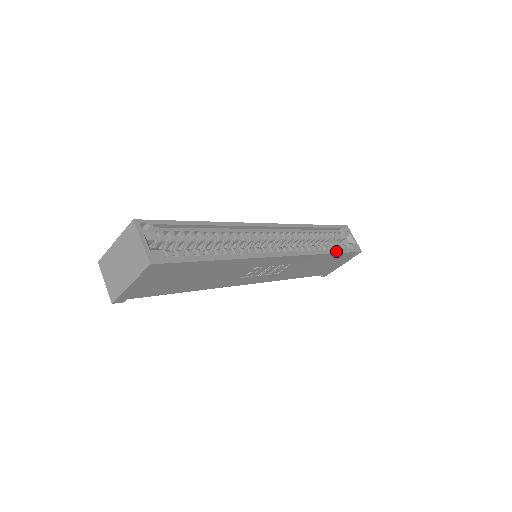
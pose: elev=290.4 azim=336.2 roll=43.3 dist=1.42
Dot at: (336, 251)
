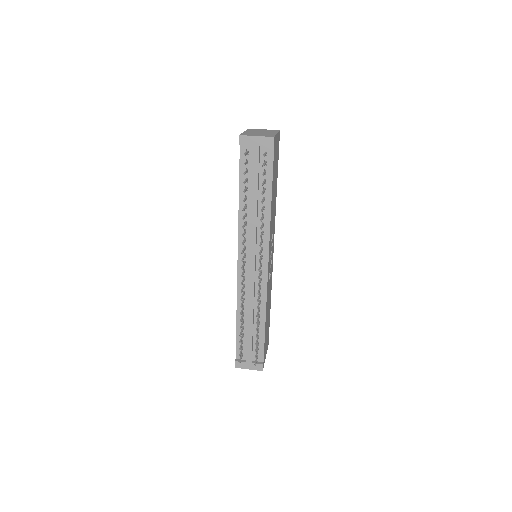
Dot at: occluded
